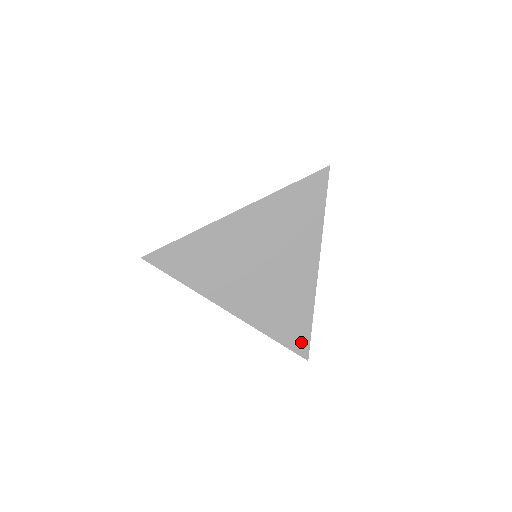
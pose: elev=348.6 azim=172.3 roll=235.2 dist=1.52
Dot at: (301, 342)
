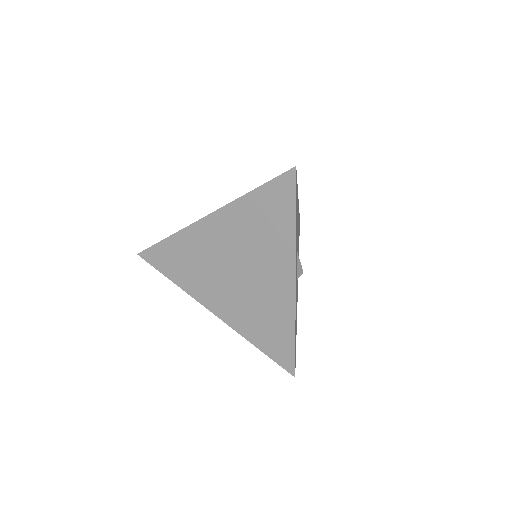
Dot at: (286, 357)
